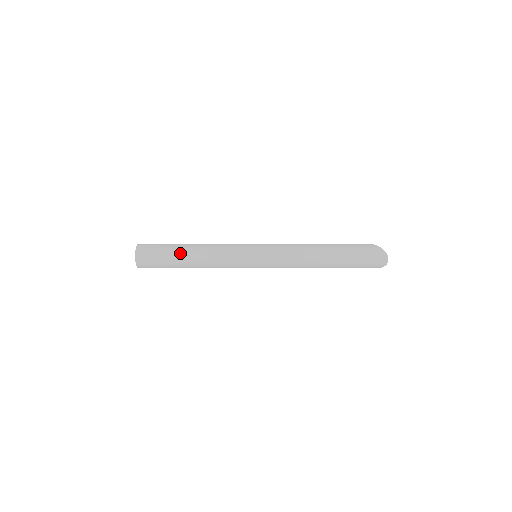
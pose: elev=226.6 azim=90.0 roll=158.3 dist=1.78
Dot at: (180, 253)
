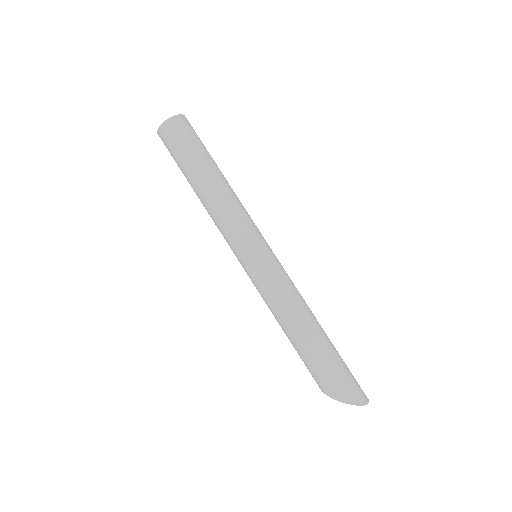
Dot at: occluded
